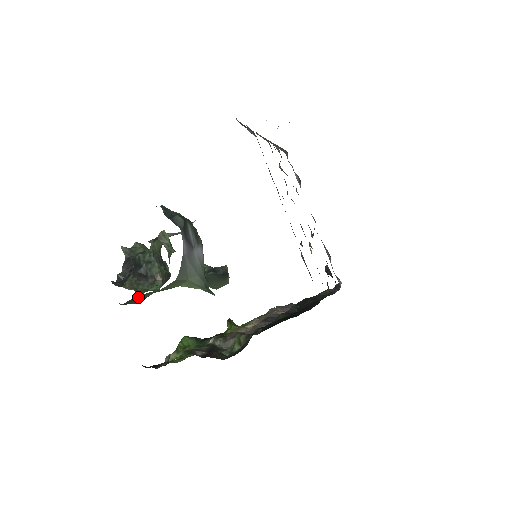
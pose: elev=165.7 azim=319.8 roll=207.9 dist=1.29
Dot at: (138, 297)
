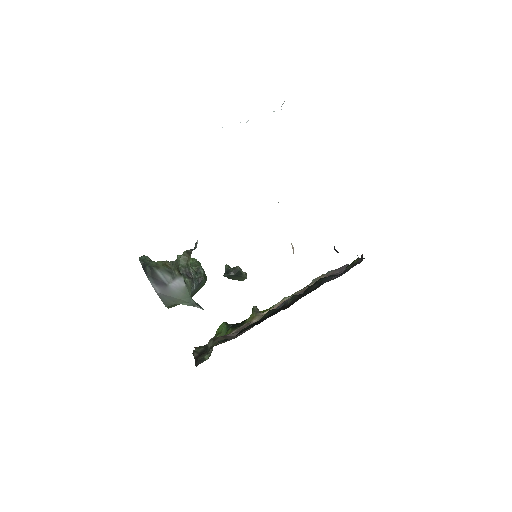
Dot at: occluded
